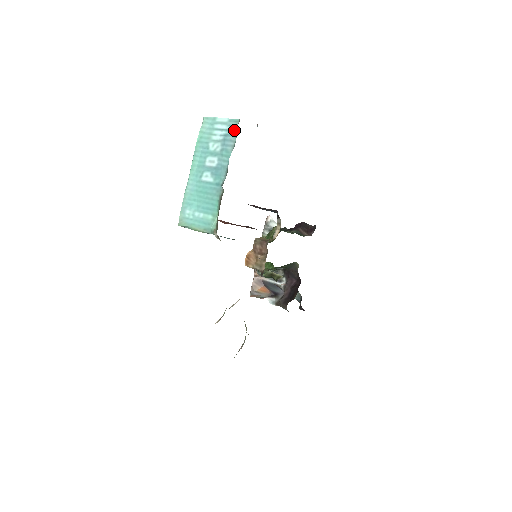
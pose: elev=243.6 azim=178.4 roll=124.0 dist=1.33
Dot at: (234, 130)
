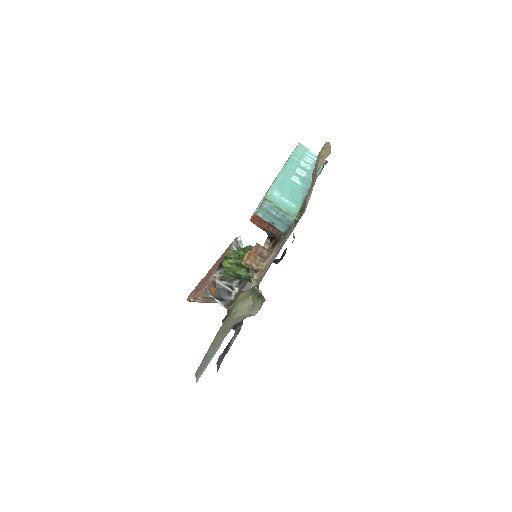
Dot at: occluded
